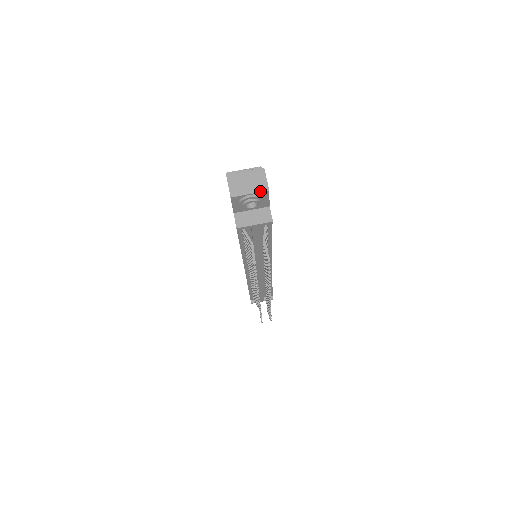
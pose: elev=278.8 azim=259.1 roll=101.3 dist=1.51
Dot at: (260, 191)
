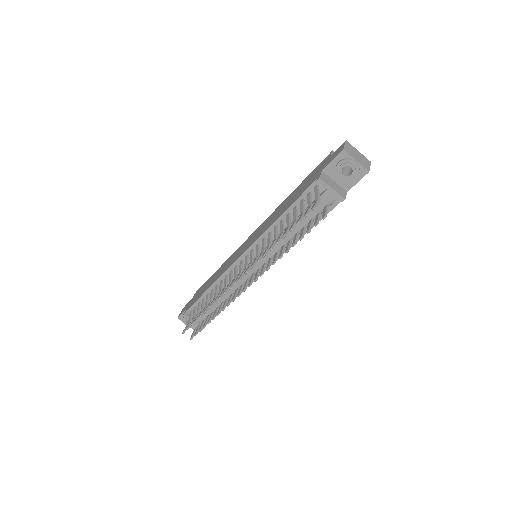
Dot at: (363, 166)
